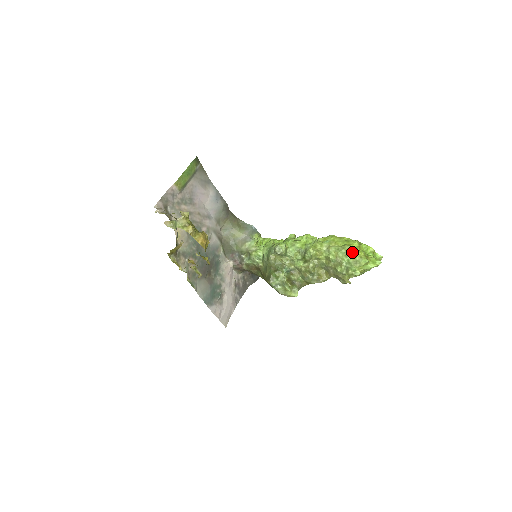
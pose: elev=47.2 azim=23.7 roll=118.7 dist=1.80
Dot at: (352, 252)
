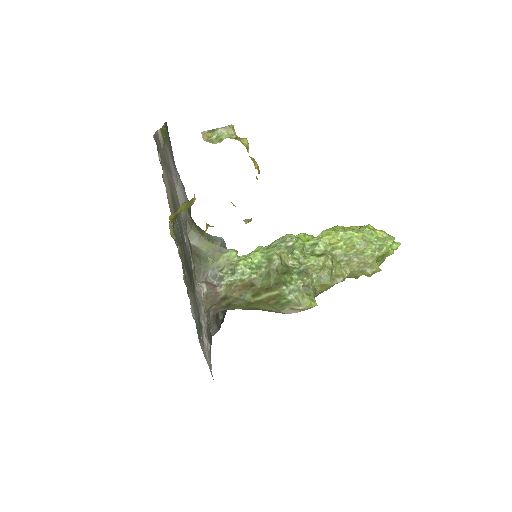
Dot at: (376, 230)
